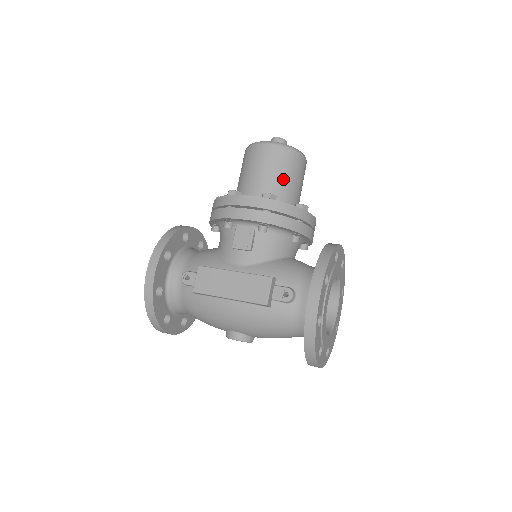
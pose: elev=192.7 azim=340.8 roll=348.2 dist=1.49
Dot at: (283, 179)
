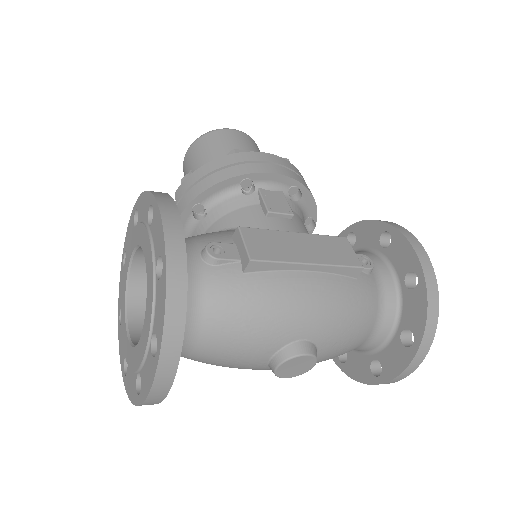
Dot at: occluded
